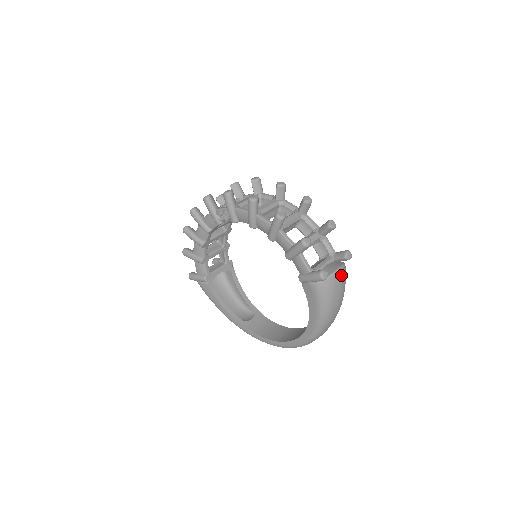
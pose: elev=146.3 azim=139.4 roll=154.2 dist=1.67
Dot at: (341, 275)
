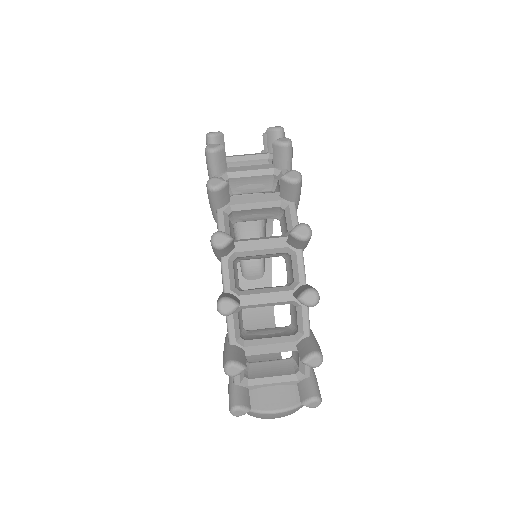
Dot at: (279, 415)
